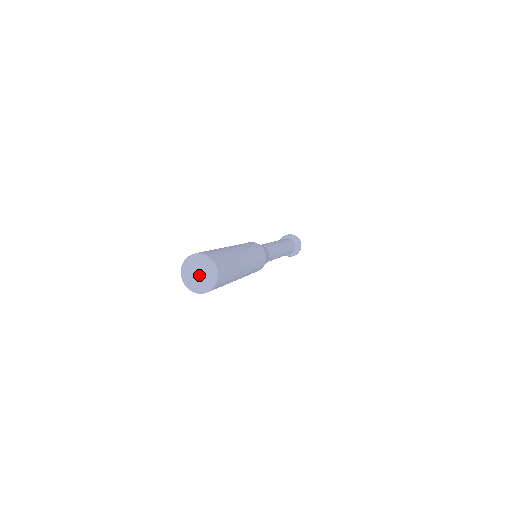
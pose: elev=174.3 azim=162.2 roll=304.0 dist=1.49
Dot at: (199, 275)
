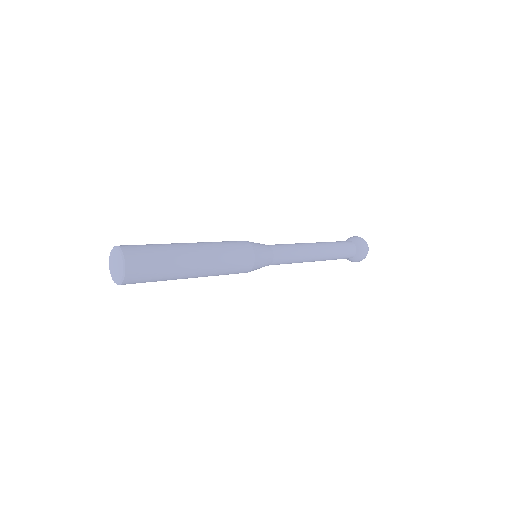
Dot at: (116, 267)
